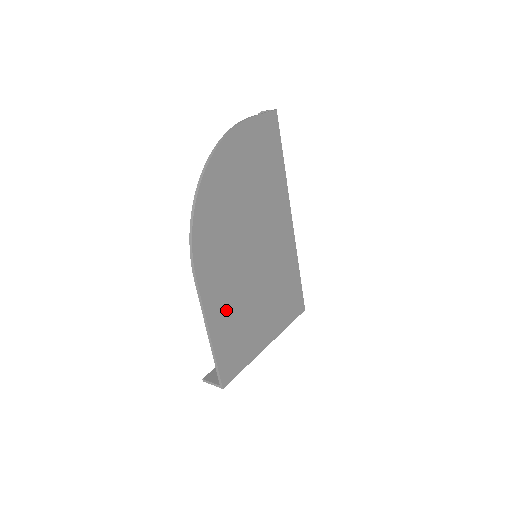
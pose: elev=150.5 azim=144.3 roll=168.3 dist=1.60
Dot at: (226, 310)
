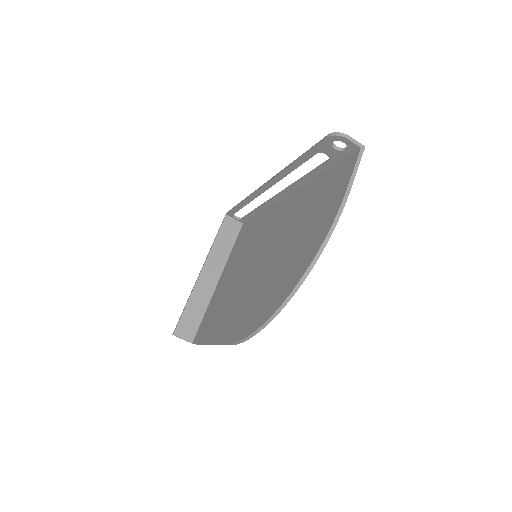
Dot at: occluded
